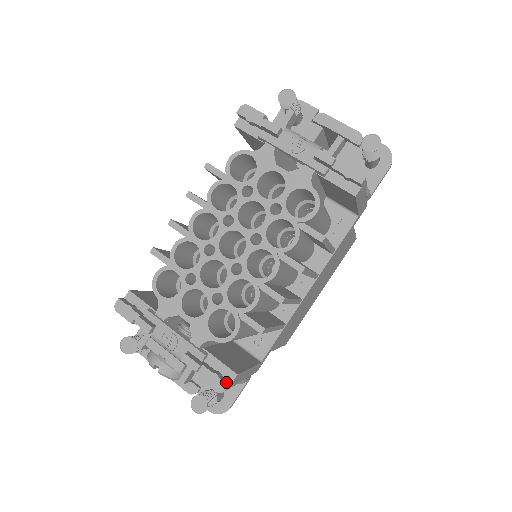
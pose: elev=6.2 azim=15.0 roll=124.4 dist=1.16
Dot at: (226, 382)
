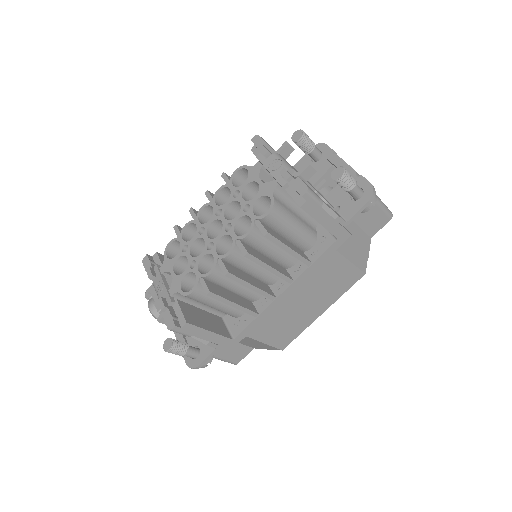
Dot at: (176, 324)
